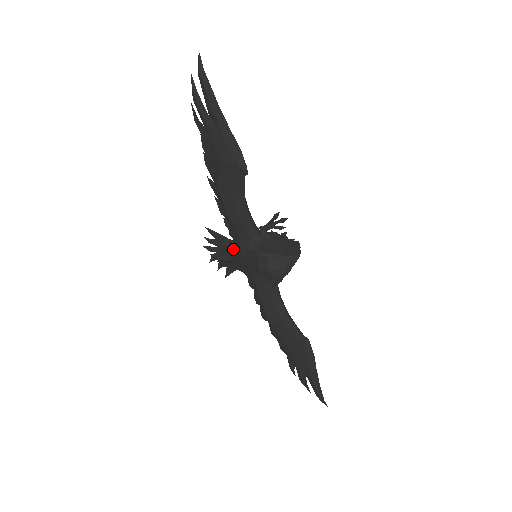
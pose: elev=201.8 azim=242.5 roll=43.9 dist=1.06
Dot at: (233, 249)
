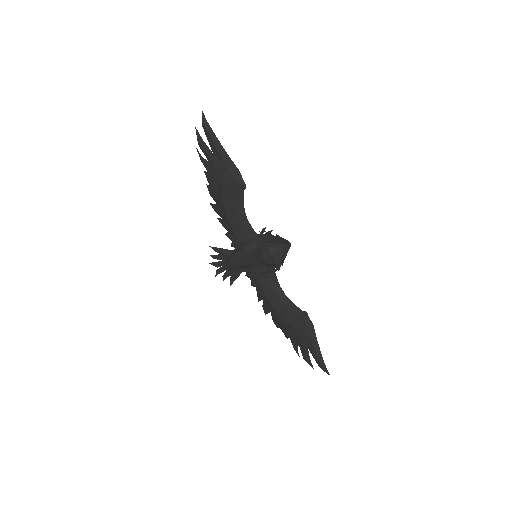
Dot at: (237, 254)
